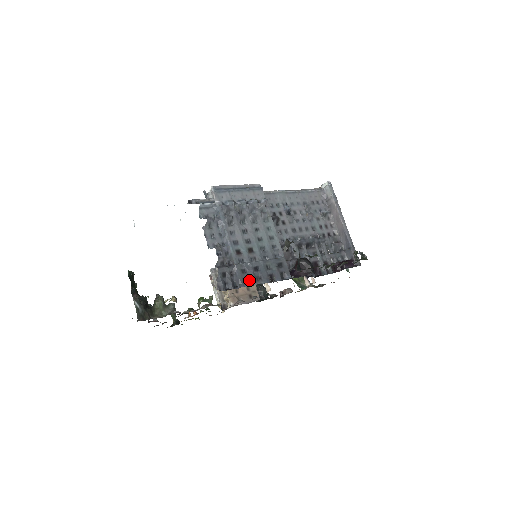
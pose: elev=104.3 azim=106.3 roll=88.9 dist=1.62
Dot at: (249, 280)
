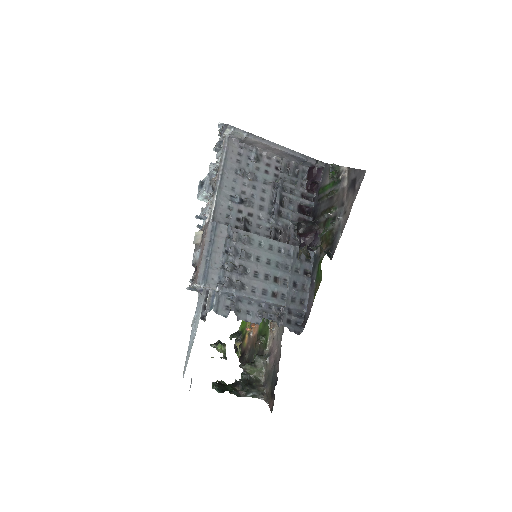
Dot at: (302, 299)
